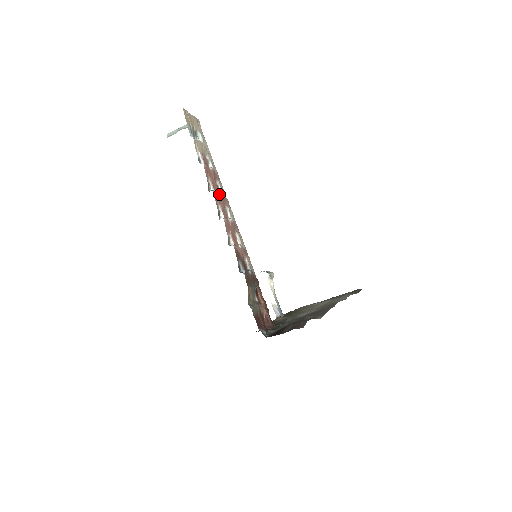
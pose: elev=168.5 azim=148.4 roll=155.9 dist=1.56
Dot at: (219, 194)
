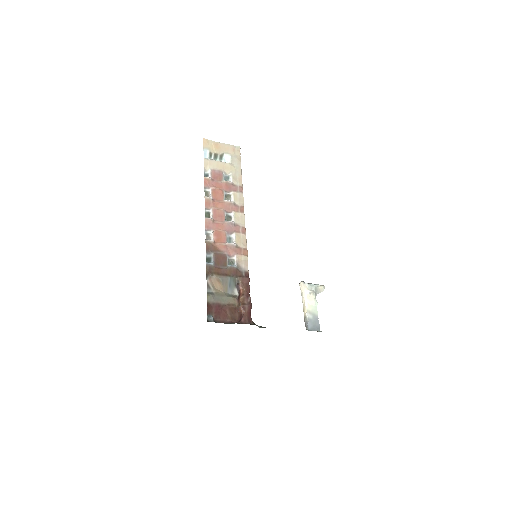
Dot at: (223, 201)
